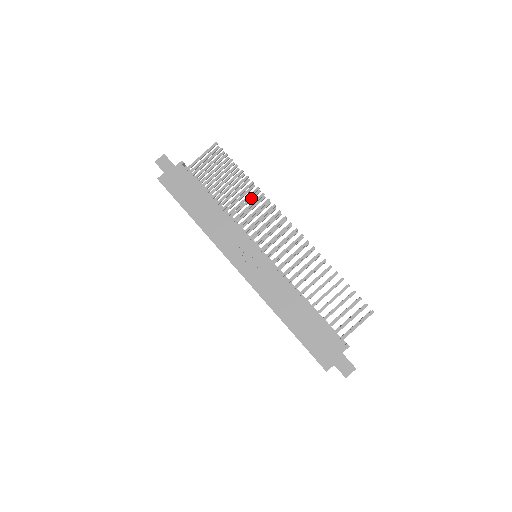
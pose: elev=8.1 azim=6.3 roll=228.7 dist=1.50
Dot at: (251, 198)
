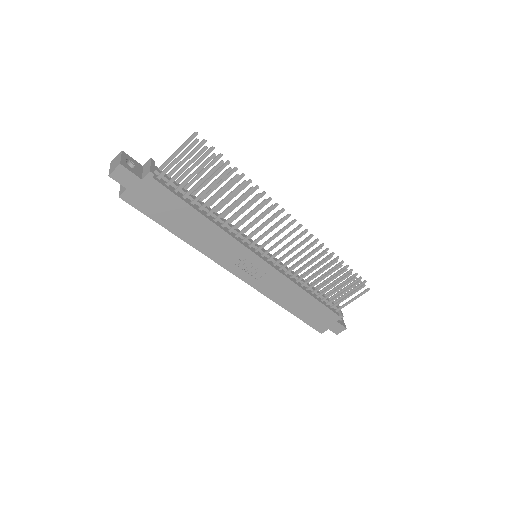
Dot at: (247, 196)
